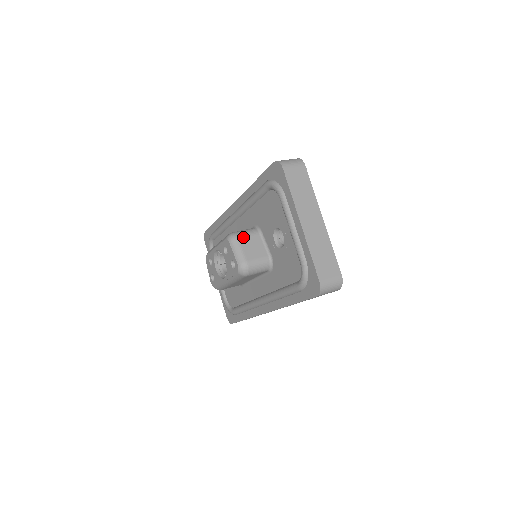
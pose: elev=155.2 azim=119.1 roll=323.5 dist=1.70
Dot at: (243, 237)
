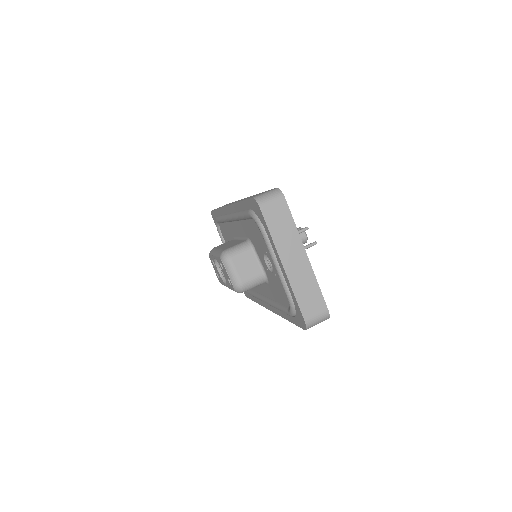
Dot at: (235, 256)
